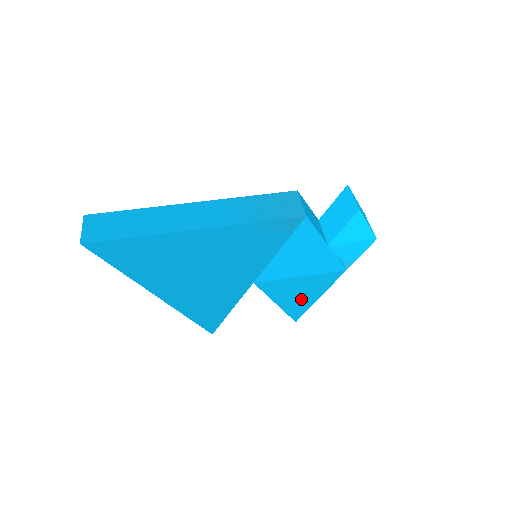
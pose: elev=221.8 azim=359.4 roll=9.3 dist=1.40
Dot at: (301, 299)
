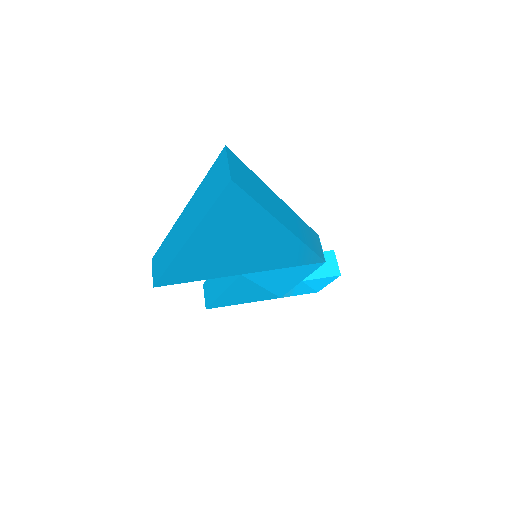
Dot at: (236, 298)
